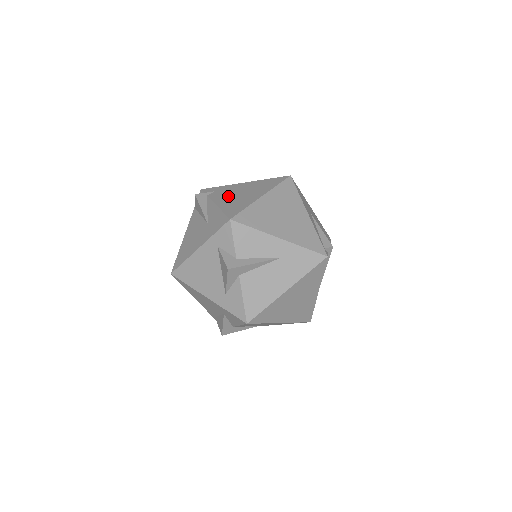
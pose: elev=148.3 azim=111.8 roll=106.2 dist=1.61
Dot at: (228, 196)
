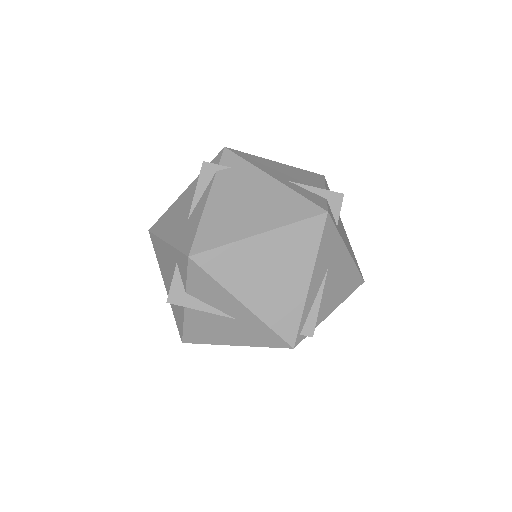
Dot at: (231, 196)
